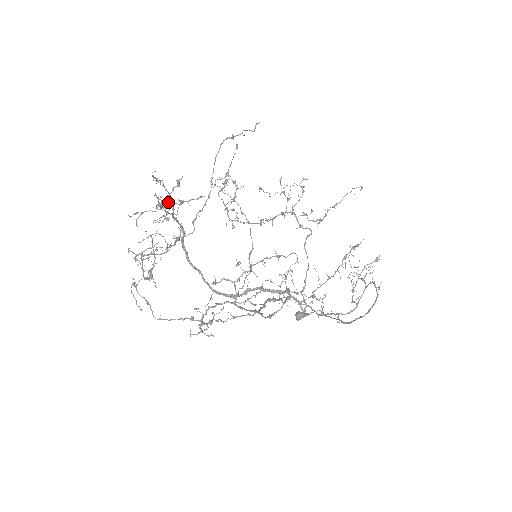
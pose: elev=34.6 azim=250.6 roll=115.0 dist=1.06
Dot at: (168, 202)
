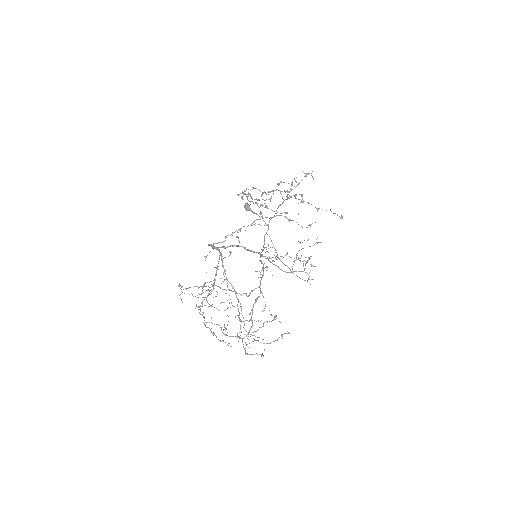
Dot at: occluded
